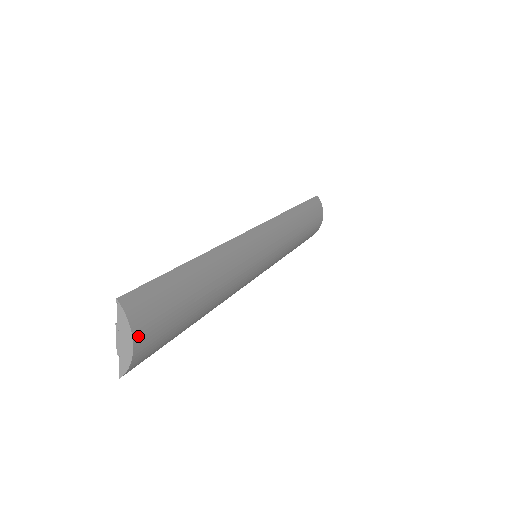
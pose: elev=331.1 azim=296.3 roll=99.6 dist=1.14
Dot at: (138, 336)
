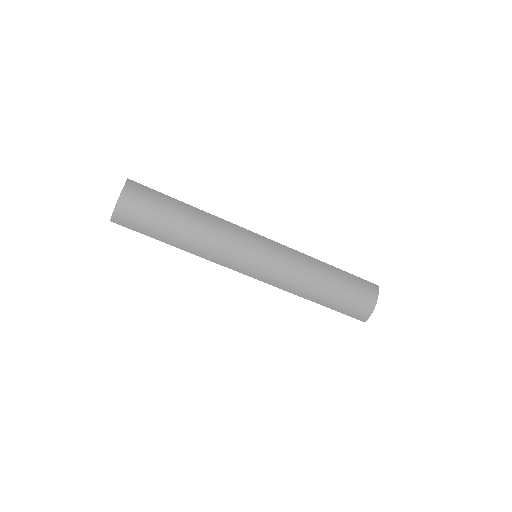
Dot at: (124, 197)
